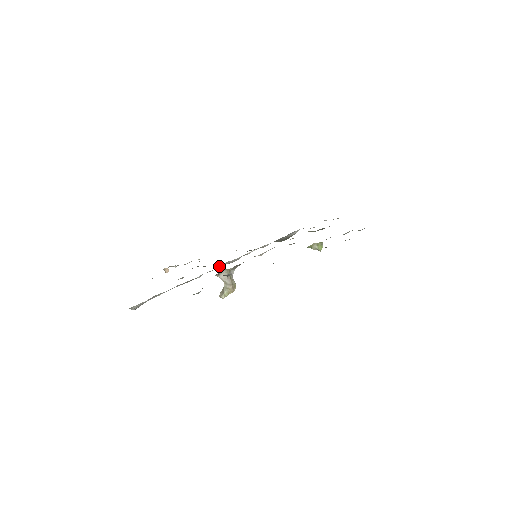
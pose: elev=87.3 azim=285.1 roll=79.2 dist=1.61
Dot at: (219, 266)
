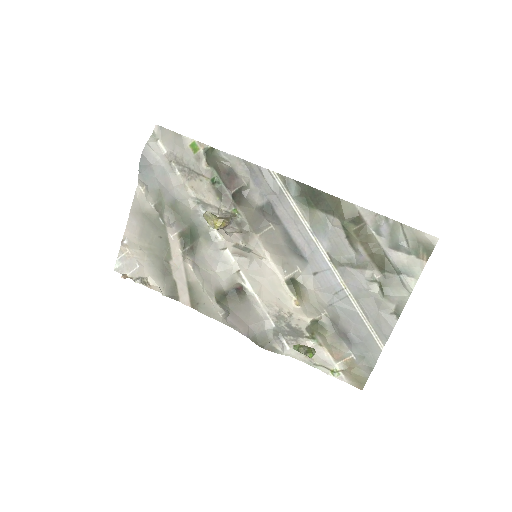
Dot at: (217, 233)
